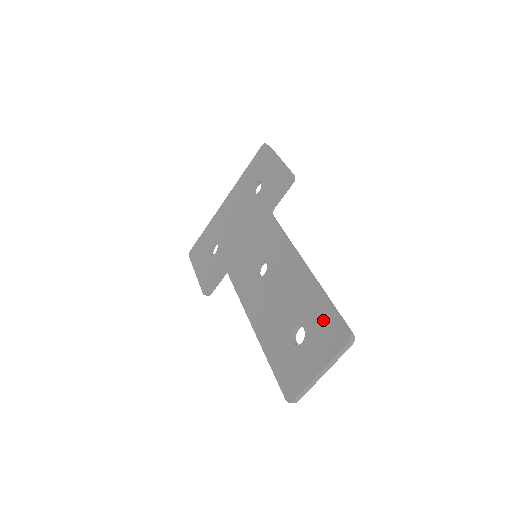
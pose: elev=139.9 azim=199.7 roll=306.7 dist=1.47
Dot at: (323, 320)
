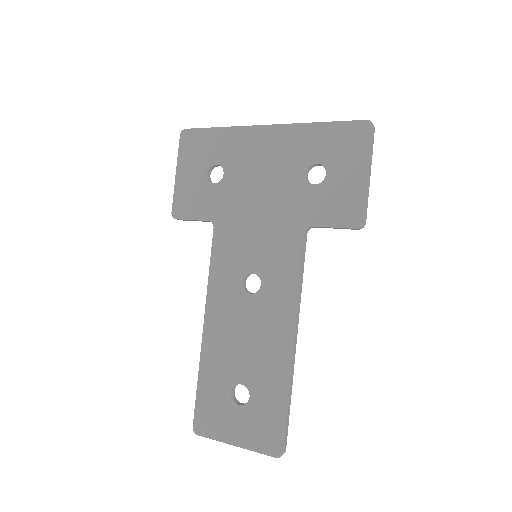
Dot at: (271, 415)
